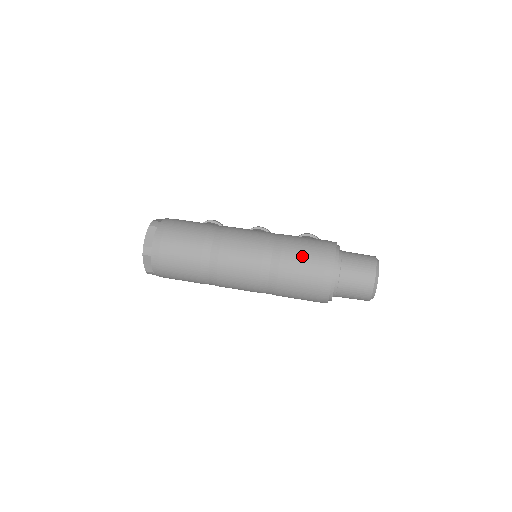
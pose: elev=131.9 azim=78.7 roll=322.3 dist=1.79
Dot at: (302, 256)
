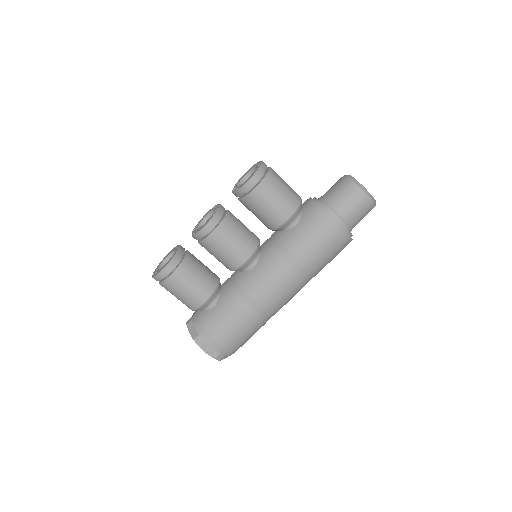
Dot at: occluded
